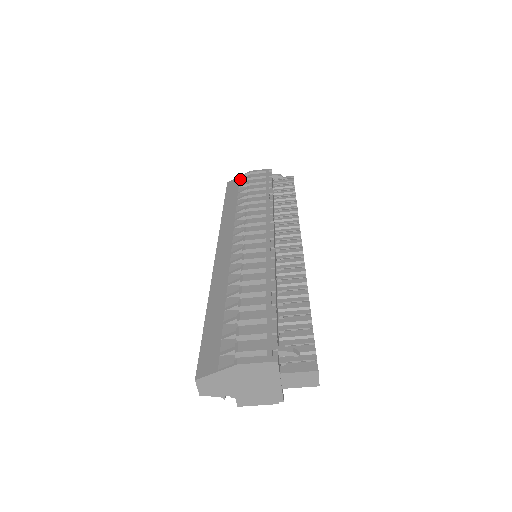
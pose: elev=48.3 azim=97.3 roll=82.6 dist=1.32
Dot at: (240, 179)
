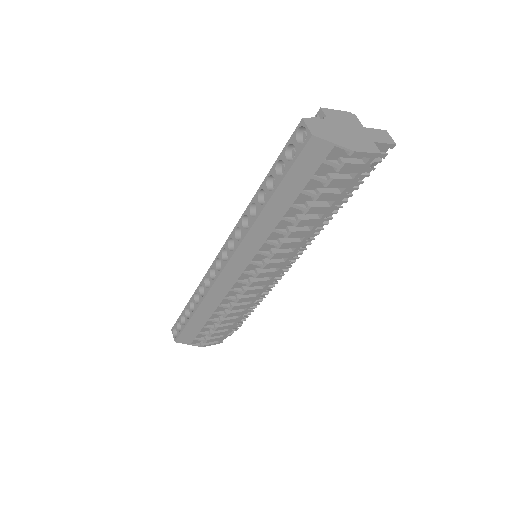
Dot at: (329, 156)
